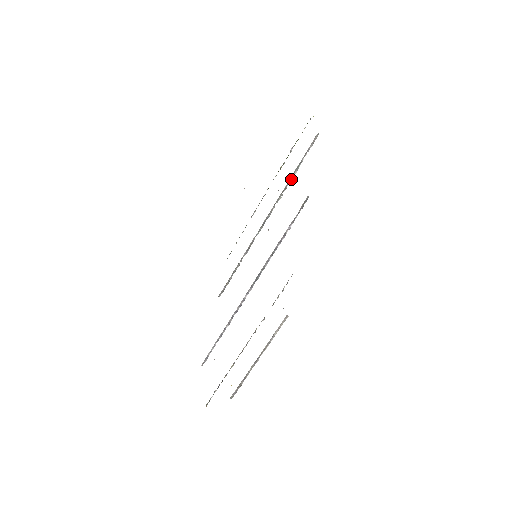
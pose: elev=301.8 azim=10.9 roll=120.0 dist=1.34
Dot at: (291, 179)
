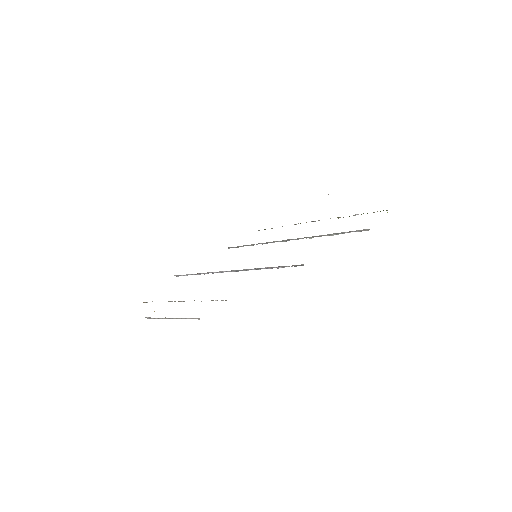
Dot at: (327, 235)
